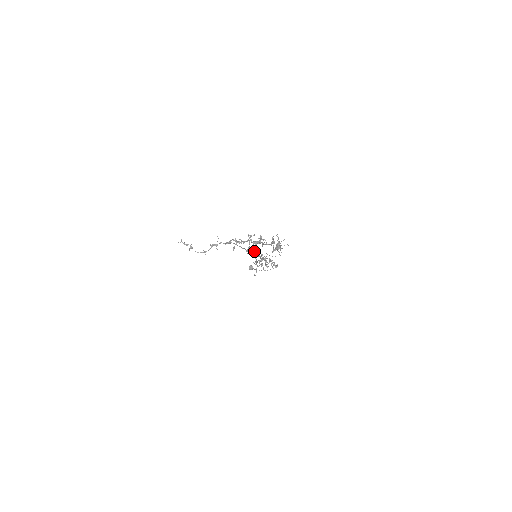
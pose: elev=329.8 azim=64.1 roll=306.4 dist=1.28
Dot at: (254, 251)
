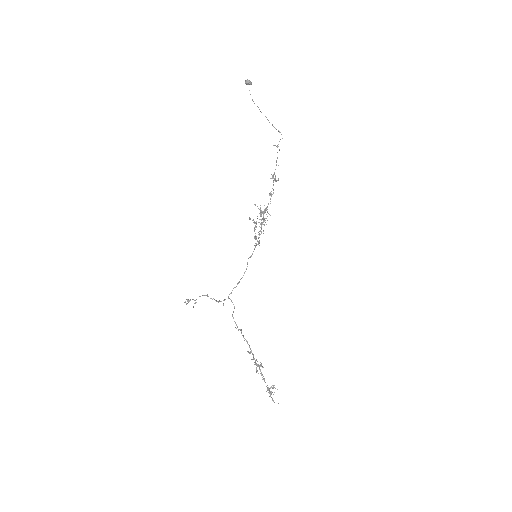
Dot at: (256, 237)
